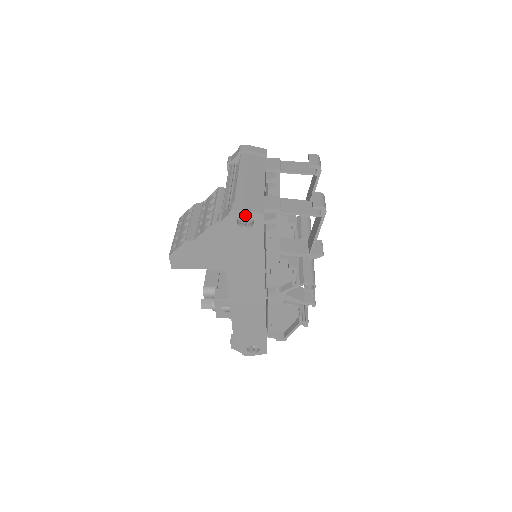
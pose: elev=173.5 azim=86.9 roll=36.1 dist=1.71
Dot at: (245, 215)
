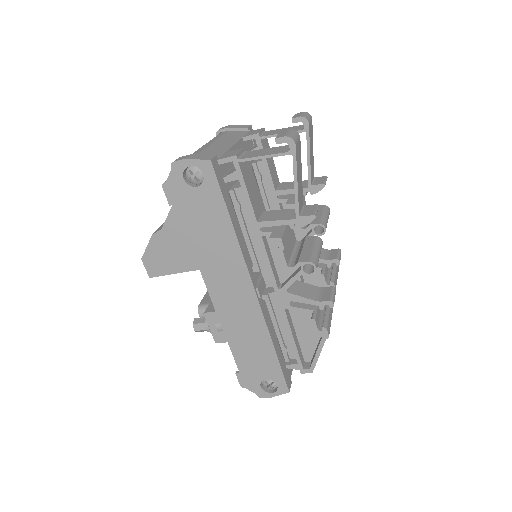
Dot at: (191, 168)
